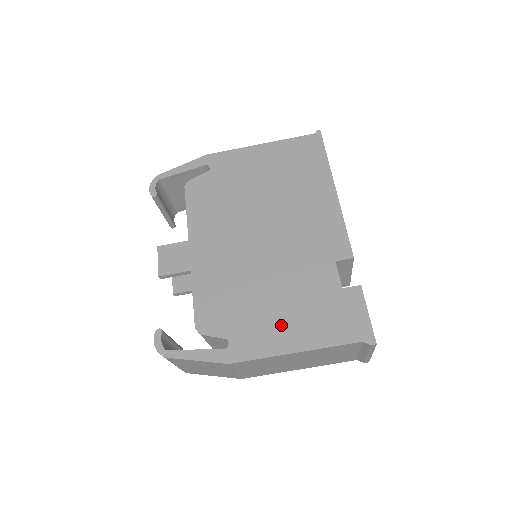
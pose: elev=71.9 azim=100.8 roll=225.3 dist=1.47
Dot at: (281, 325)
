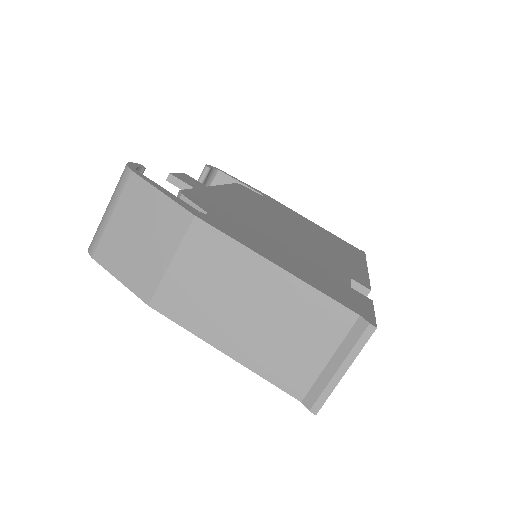
Dot at: (272, 250)
